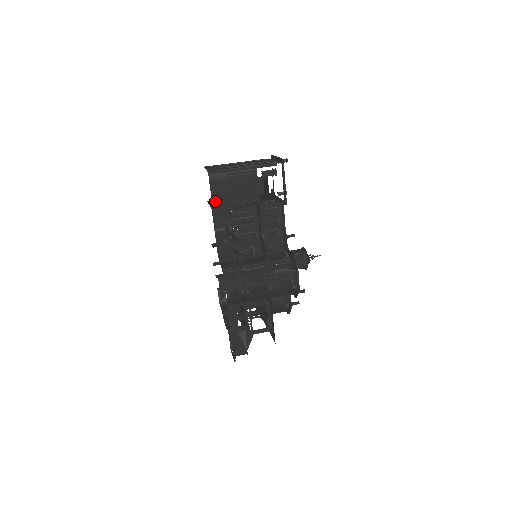
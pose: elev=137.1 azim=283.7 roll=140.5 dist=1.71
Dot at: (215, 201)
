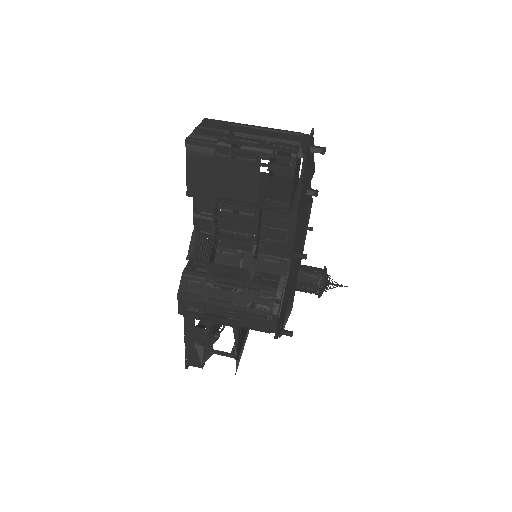
Dot at: (191, 182)
